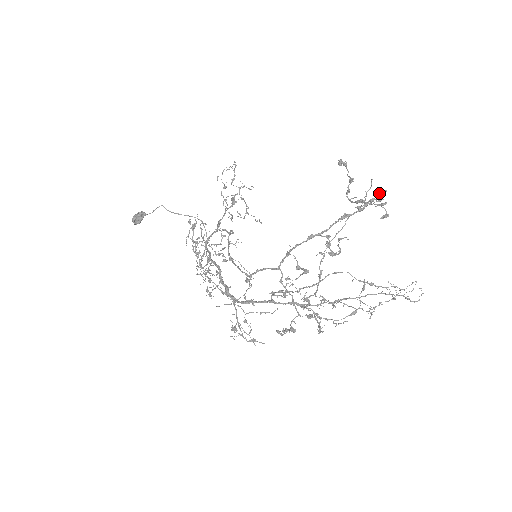
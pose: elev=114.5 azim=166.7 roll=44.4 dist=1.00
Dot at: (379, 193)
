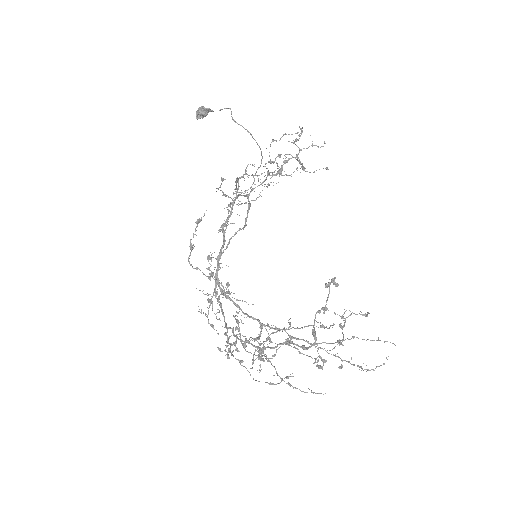
Dot at: occluded
